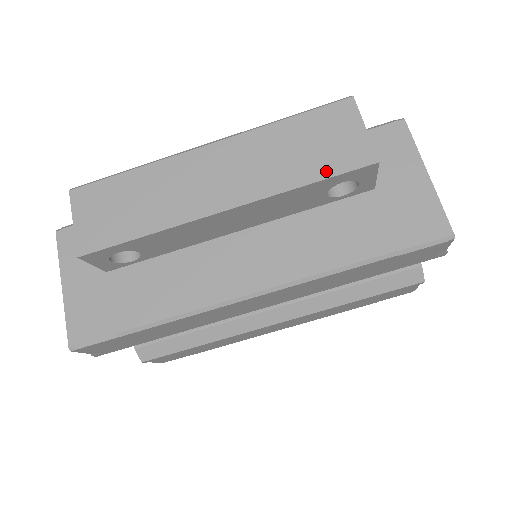
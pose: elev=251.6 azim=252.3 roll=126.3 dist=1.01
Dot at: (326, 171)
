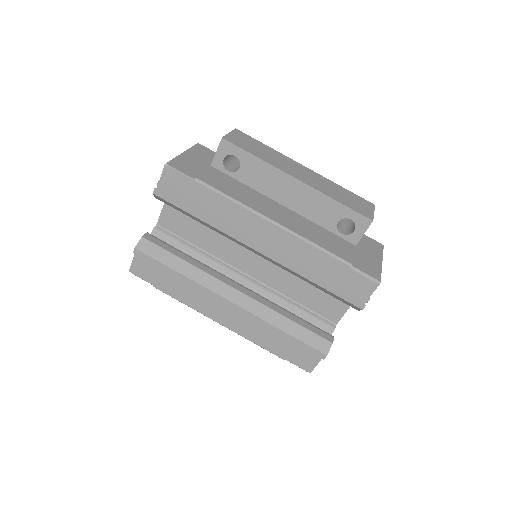
Dot at: (349, 206)
